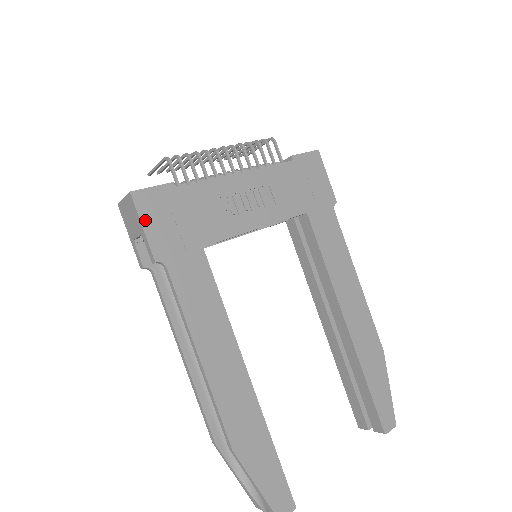
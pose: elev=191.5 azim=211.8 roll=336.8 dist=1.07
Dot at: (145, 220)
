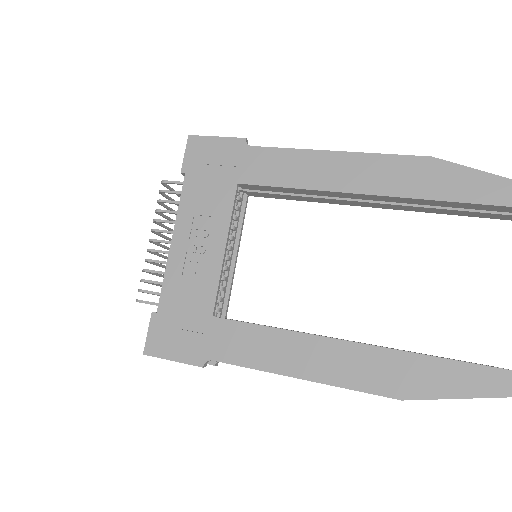
Dot at: (168, 355)
